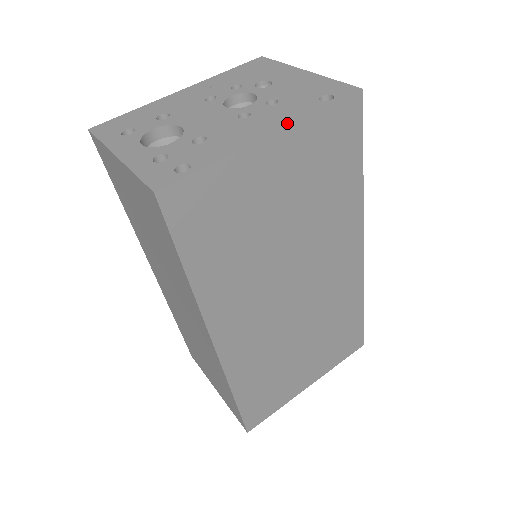
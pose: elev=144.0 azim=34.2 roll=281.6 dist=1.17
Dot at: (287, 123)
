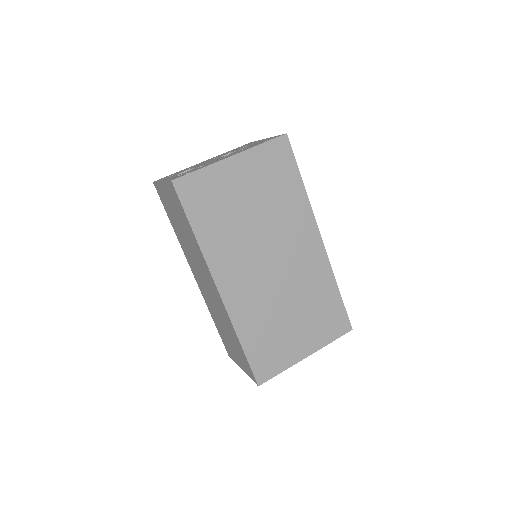
Dot at: (243, 151)
